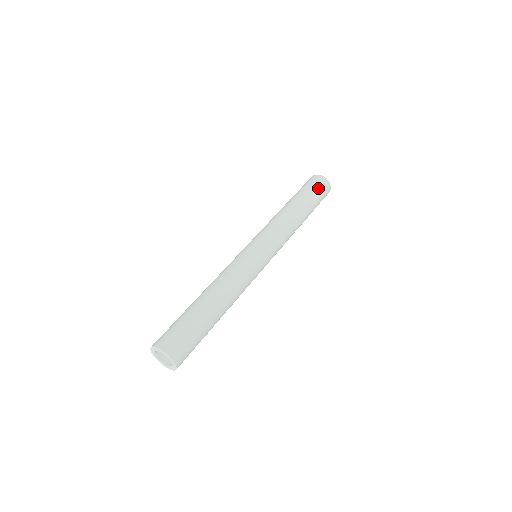
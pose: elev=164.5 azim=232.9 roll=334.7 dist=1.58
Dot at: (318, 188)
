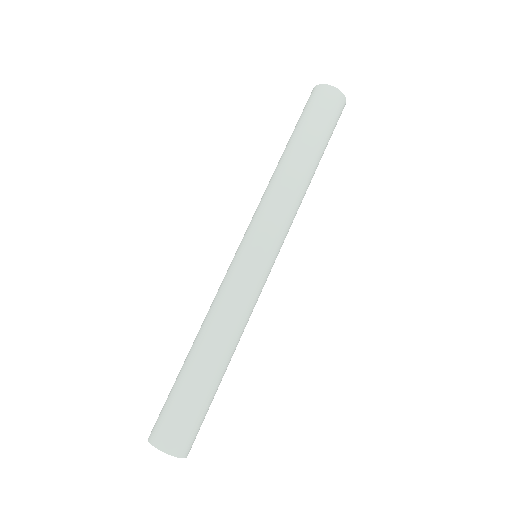
Dot at: (330, 114)
